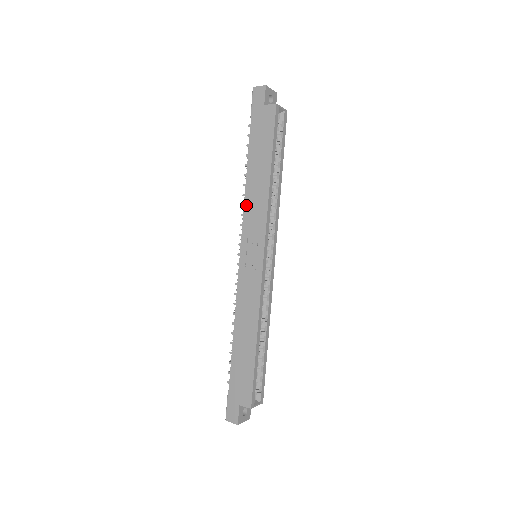
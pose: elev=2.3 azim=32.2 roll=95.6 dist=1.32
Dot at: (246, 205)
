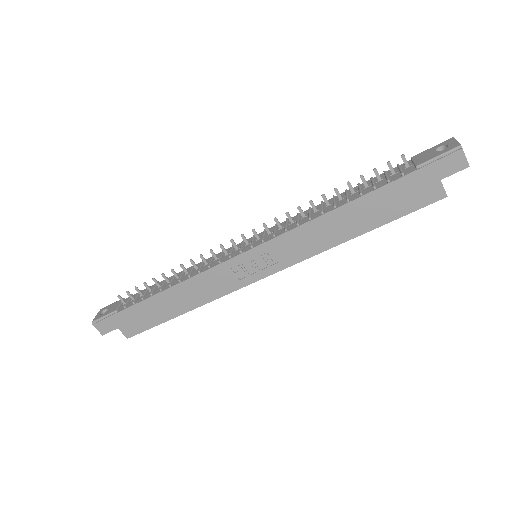
Dot at: (304, 227)
